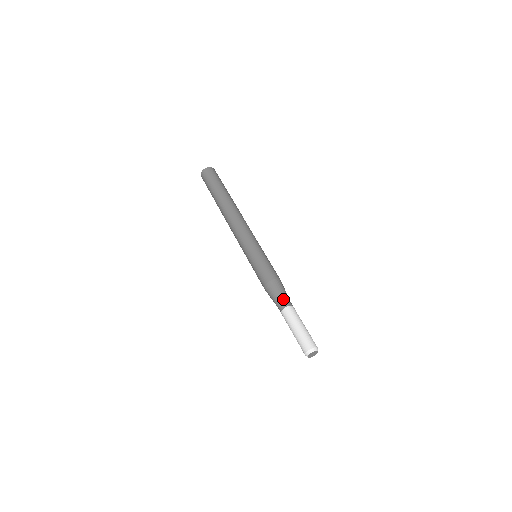
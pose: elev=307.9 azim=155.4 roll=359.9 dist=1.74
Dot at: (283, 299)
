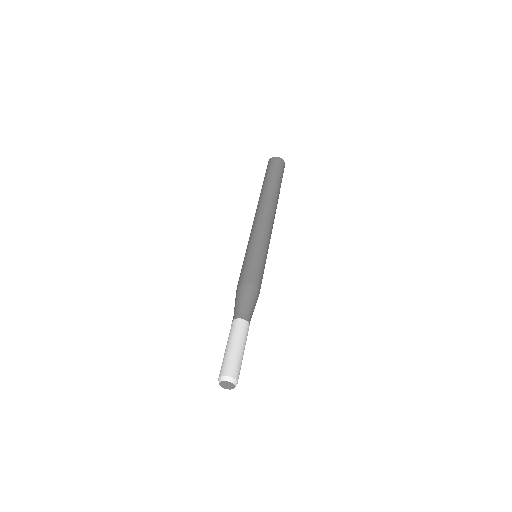
Dot at: (235, 310)
